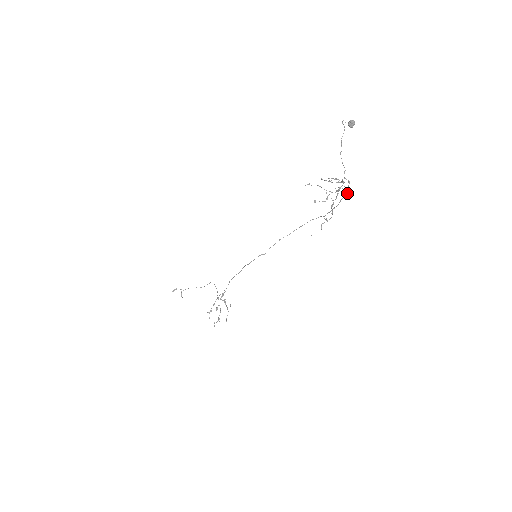
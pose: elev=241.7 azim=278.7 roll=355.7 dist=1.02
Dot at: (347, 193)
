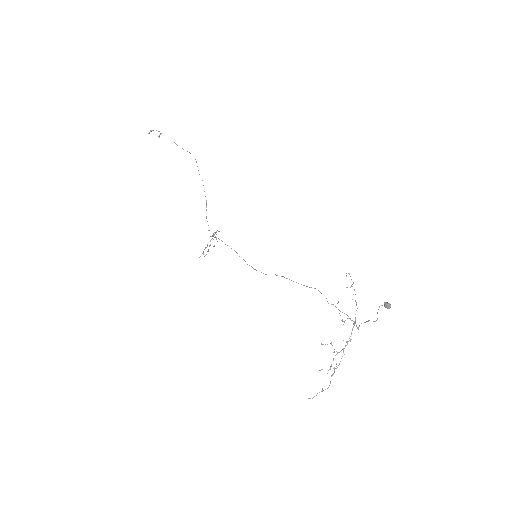
Dot at: occluded
